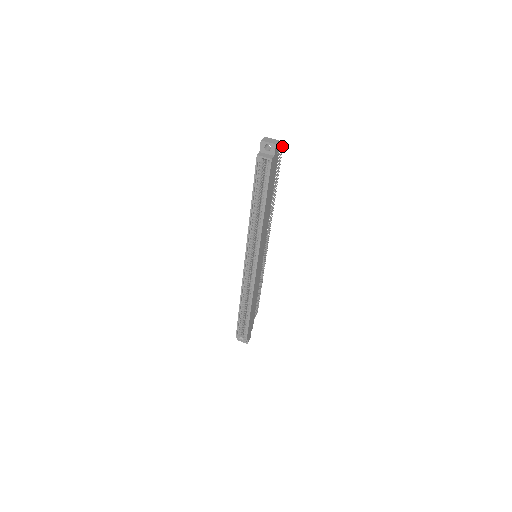
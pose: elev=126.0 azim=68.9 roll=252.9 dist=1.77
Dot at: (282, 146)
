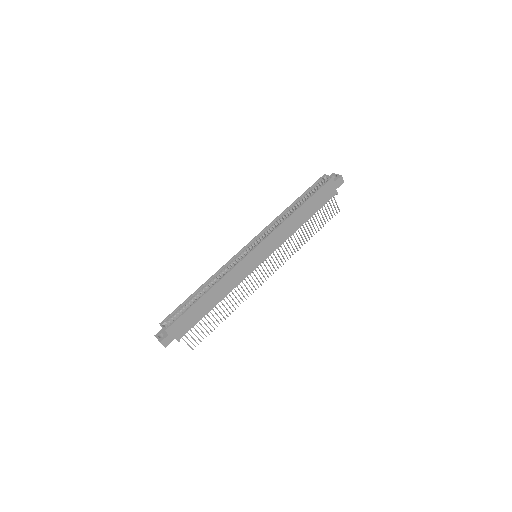
Dot at: (339, 209)
